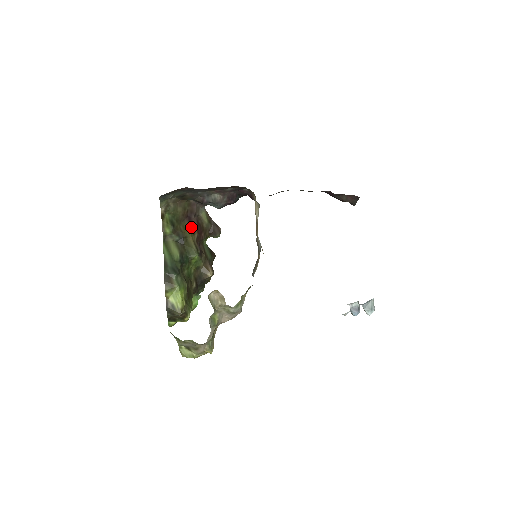
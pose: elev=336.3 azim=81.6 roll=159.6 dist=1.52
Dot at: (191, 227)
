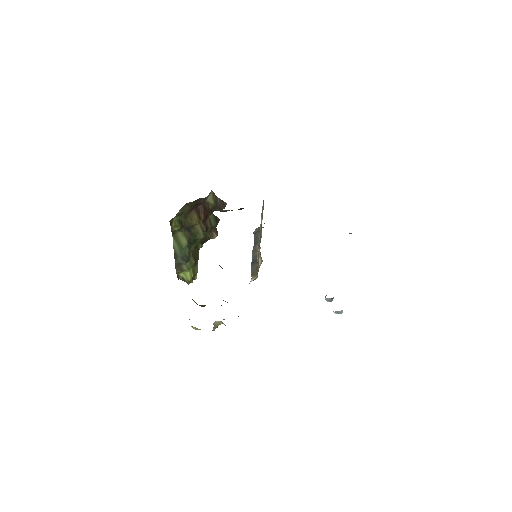
Dot at: (198, 215)
